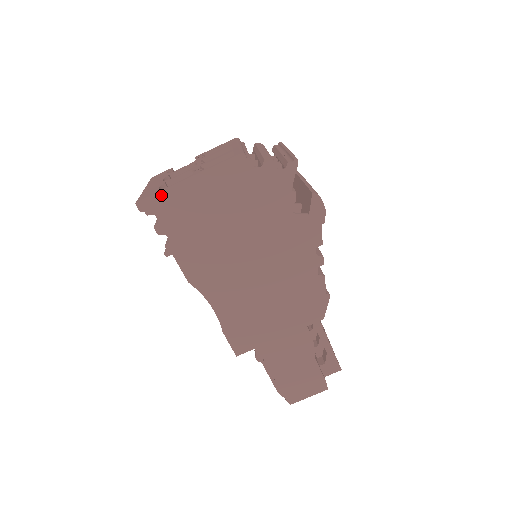
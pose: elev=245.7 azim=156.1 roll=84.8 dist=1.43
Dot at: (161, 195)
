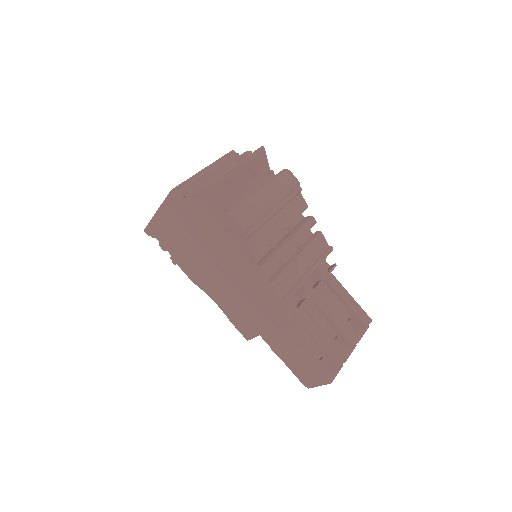
Dot at: (151, 224)
